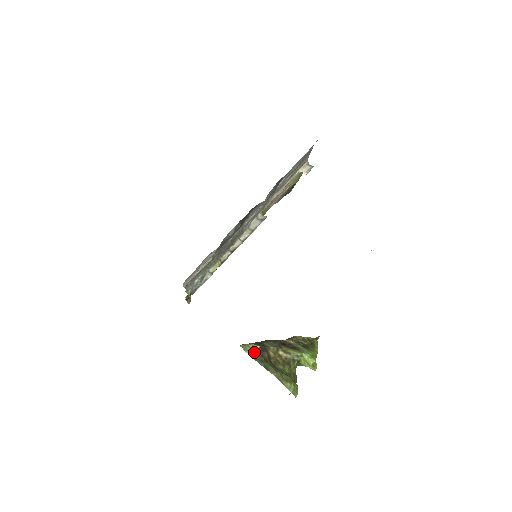
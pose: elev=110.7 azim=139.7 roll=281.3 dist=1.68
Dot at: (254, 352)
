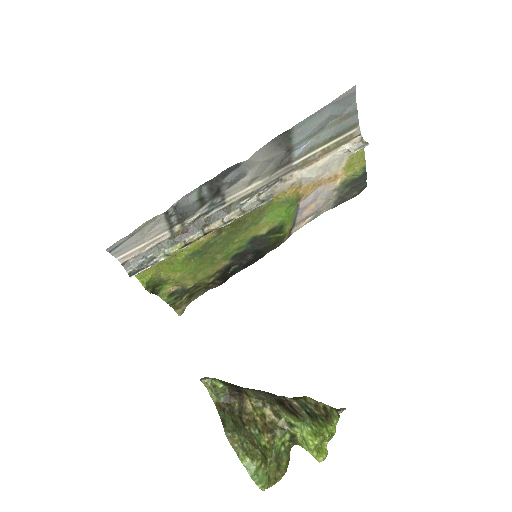
Dot at: (215, 392)
